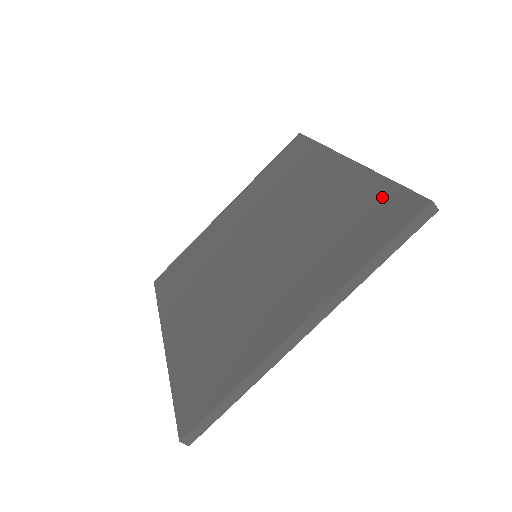
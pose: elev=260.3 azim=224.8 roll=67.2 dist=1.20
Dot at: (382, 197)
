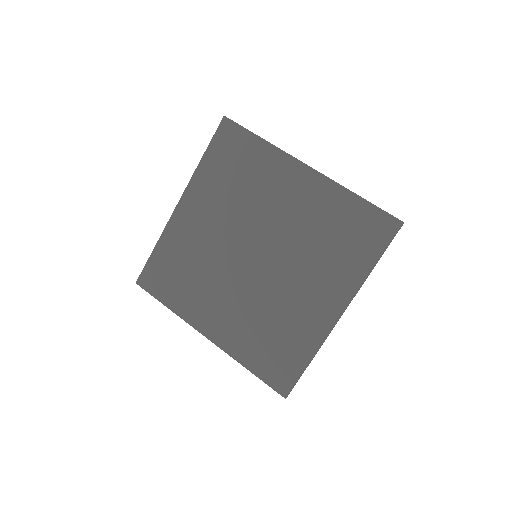
Dot at: (362, 214)
